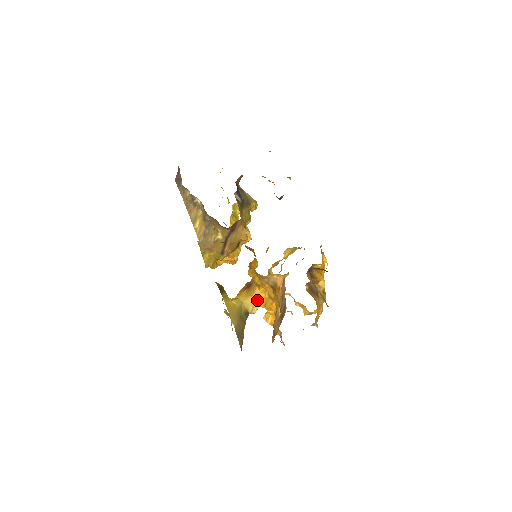
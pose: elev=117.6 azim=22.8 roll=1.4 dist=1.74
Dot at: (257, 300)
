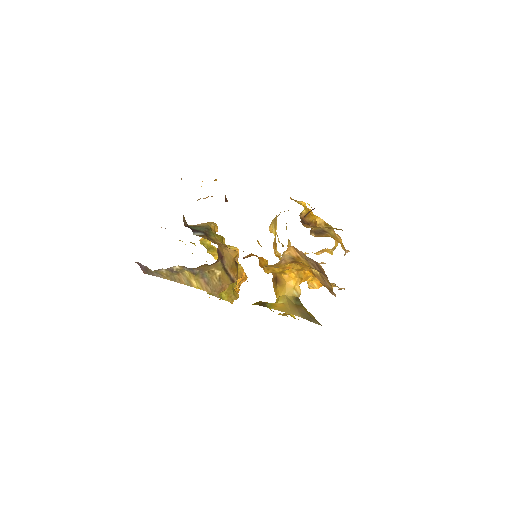
Dot at: (292, 282)
